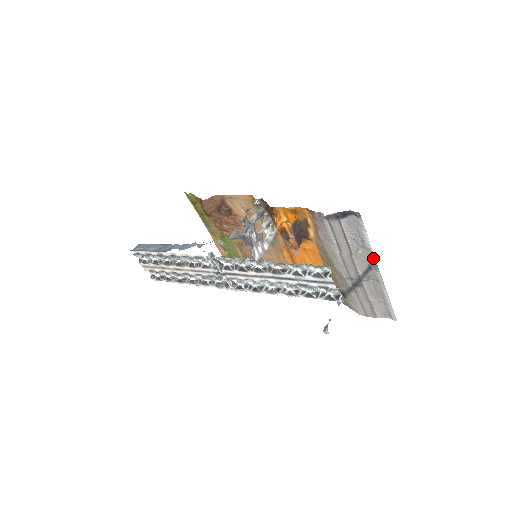
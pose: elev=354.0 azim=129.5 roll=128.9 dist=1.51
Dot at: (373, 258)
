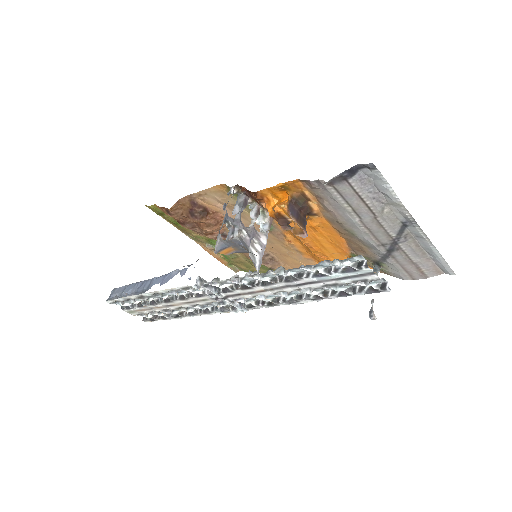
Dot at: (406, 213)
